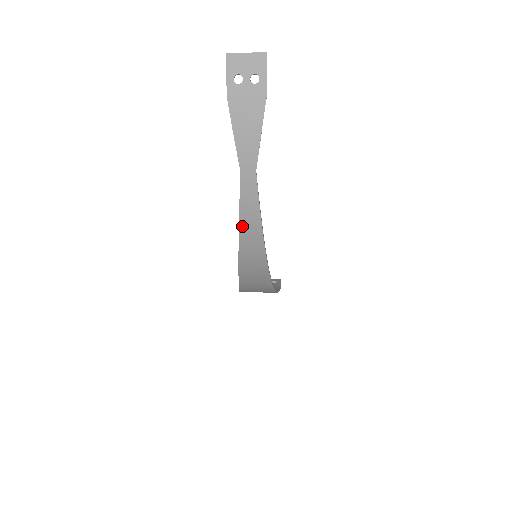
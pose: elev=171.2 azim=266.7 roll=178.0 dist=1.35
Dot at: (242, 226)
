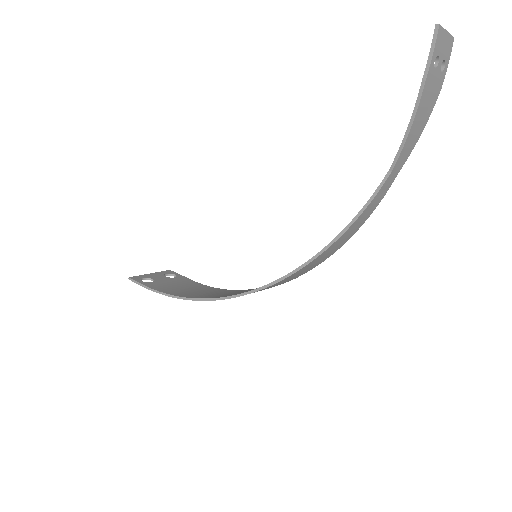
Dot at: (346, 232)
